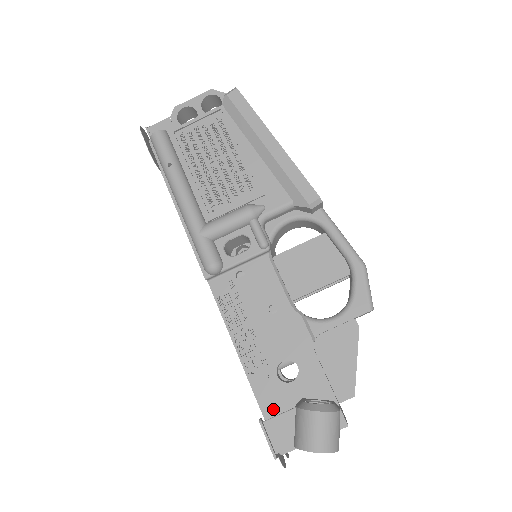
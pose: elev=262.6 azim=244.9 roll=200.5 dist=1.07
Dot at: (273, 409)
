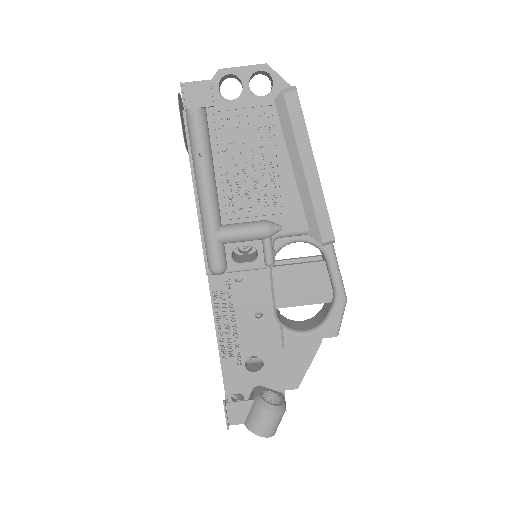
Dot at: (234, 387)
